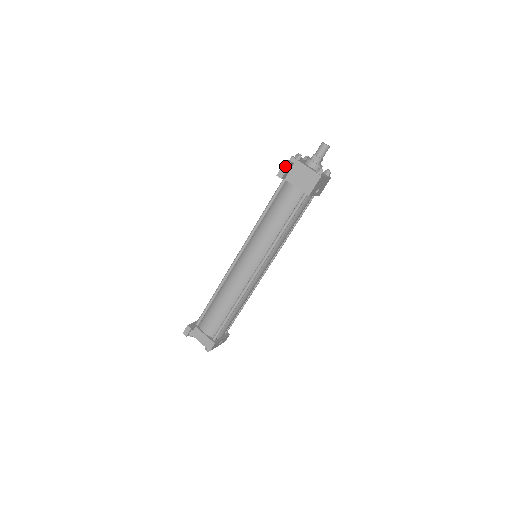
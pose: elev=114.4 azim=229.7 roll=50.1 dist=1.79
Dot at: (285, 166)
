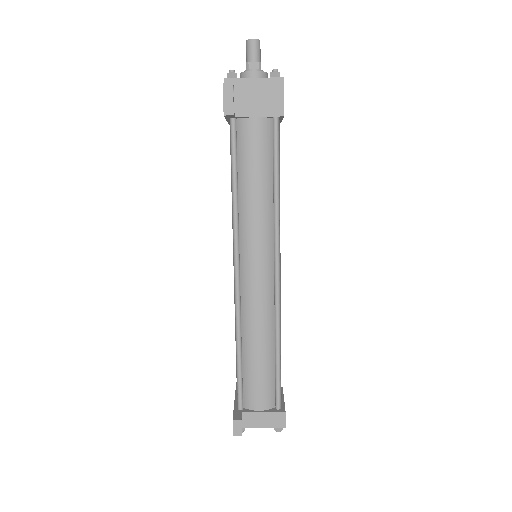
Dot at: (227, 93)
